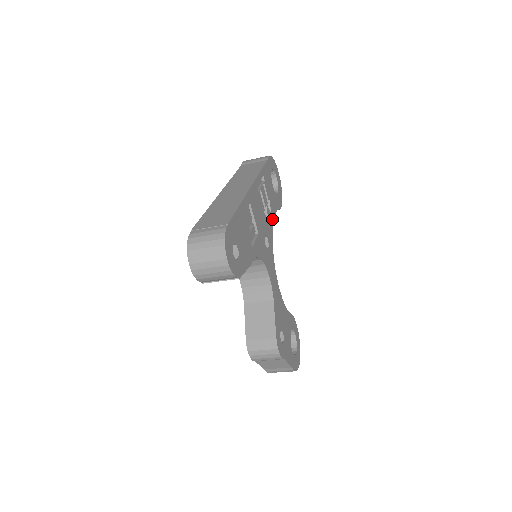
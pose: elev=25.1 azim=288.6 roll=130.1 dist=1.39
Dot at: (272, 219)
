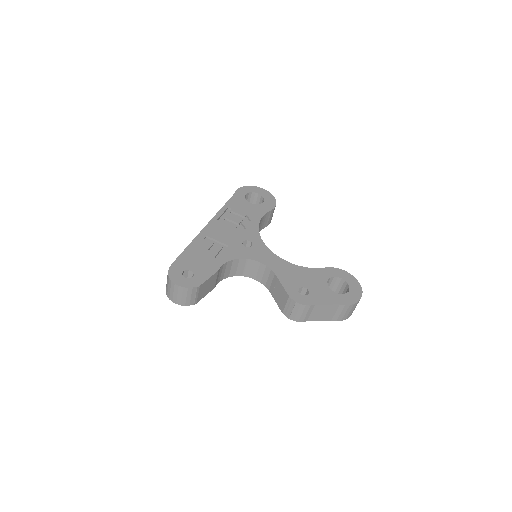
Dot at: (256, 224)
